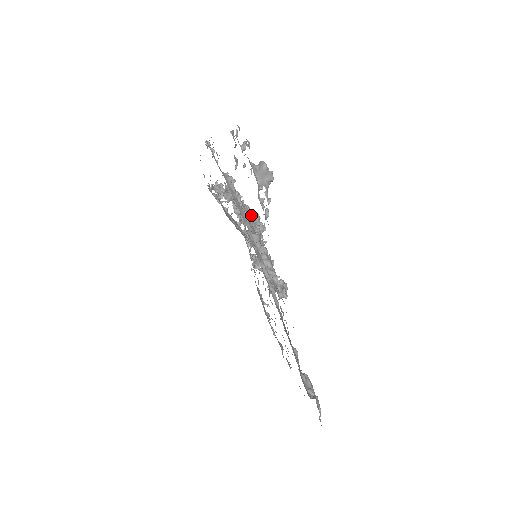
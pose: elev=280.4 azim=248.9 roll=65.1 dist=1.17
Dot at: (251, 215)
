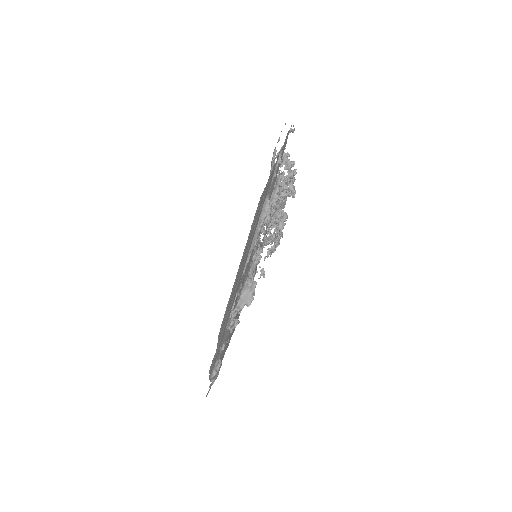
Dot at: occluded
